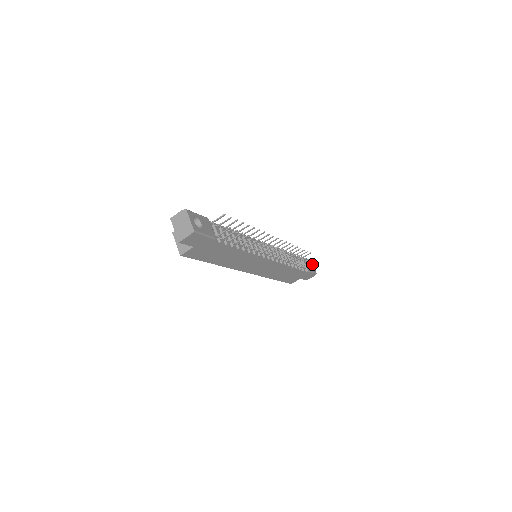
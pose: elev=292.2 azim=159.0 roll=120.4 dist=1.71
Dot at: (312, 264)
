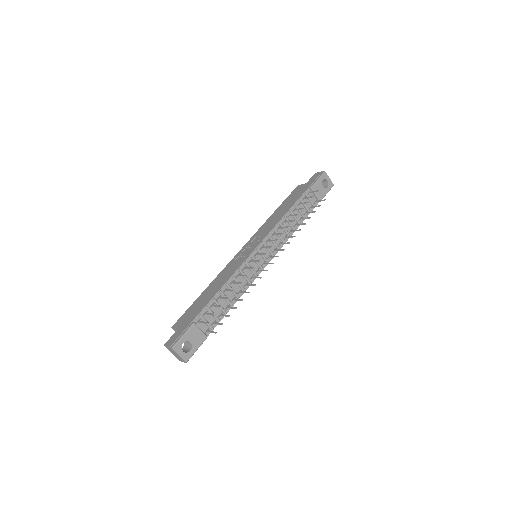
Dot at: (327, 176)
